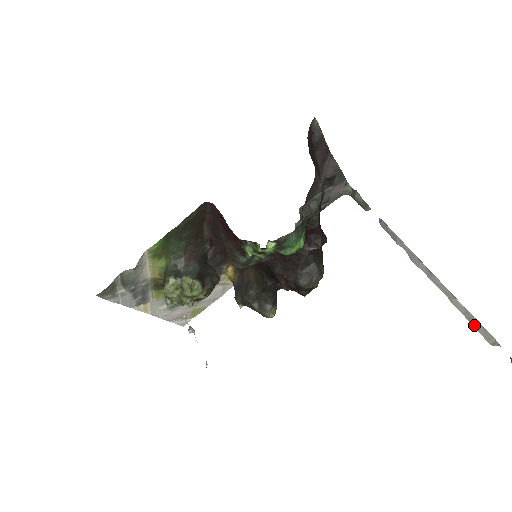
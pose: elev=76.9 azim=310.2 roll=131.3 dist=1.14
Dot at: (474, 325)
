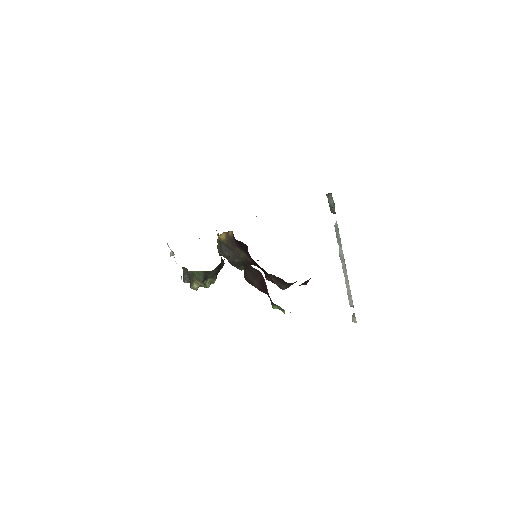
Dot at: (349, 296)
